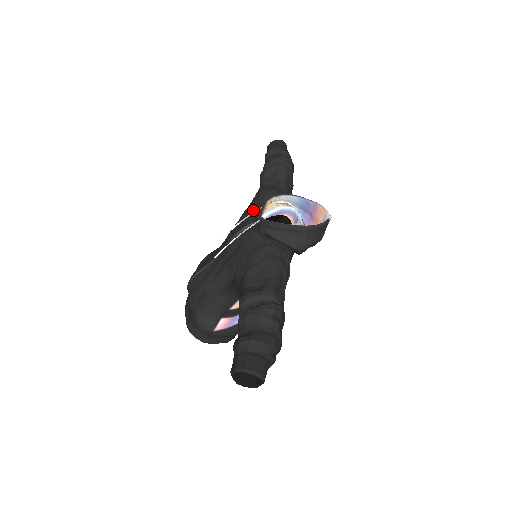
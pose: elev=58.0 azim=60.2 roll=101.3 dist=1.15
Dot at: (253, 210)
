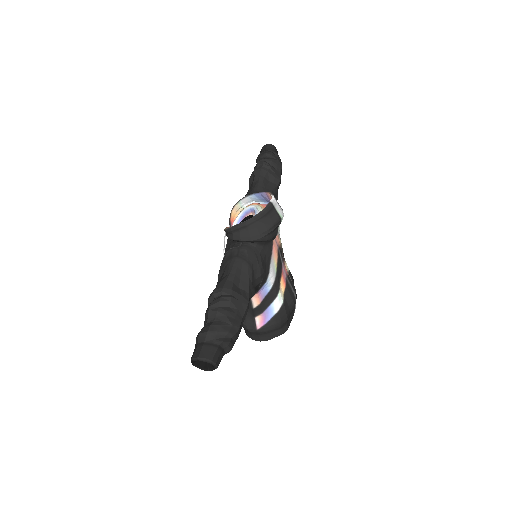
Dot at: occluded
